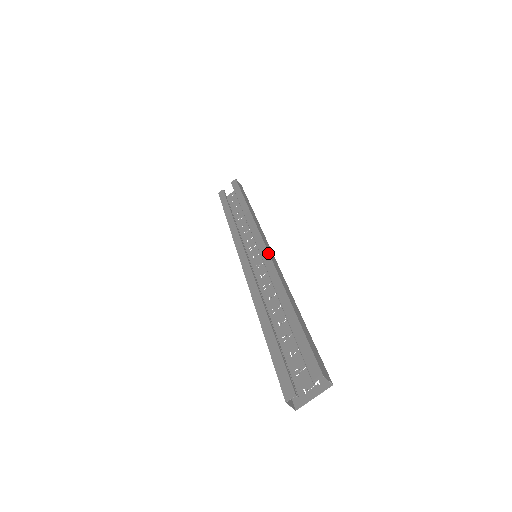
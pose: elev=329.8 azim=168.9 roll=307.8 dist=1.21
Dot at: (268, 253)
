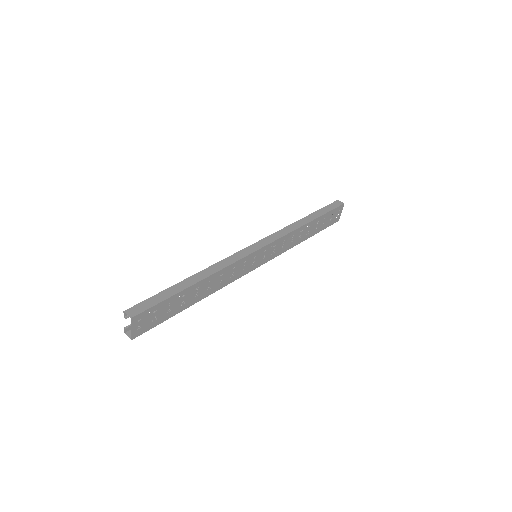
Dot at: (241, 250)
